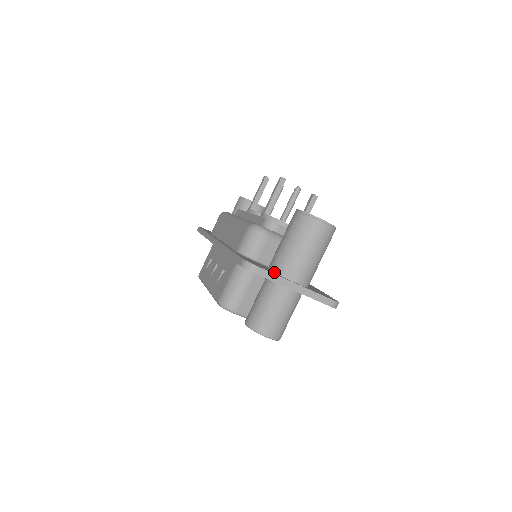
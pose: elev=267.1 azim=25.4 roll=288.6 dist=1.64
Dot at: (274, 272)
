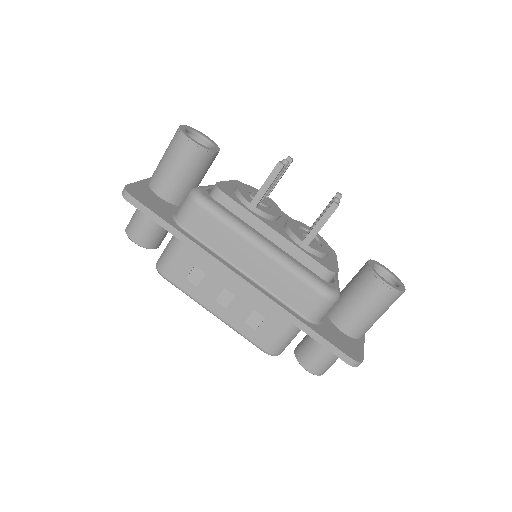
Dot at: (351, 337)
